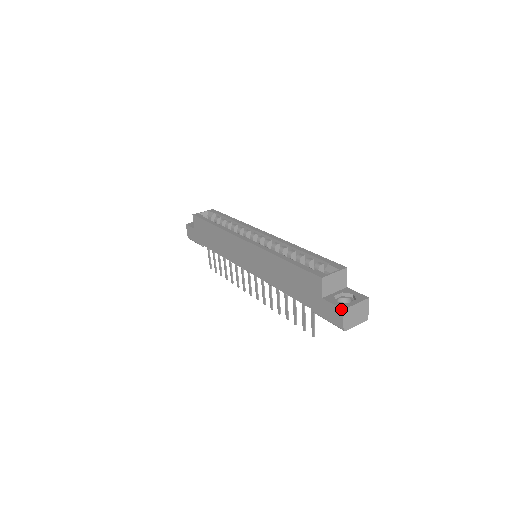
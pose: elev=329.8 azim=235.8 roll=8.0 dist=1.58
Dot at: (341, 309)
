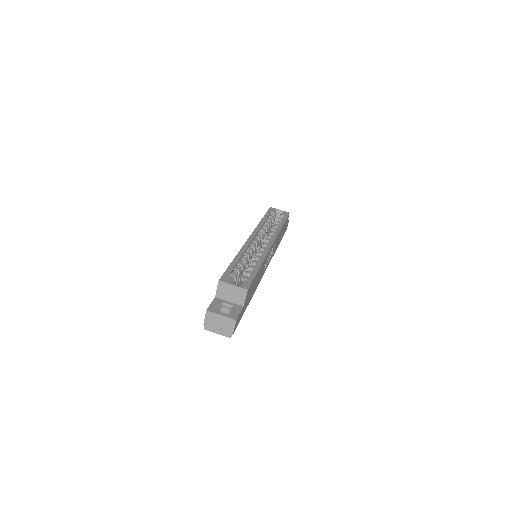
Dot at: (207, 309)
